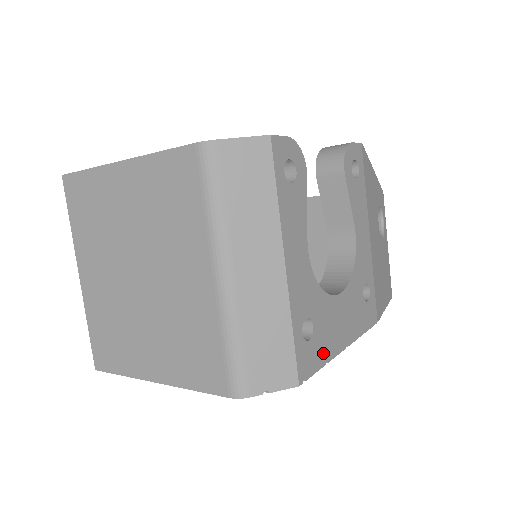
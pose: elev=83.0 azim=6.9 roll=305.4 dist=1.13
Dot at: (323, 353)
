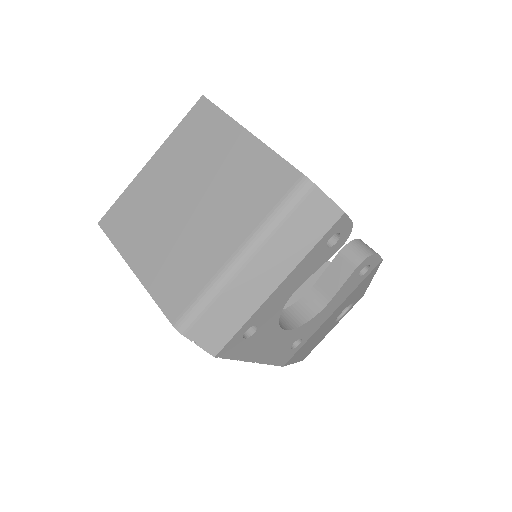
Dot at: (243, 353)
